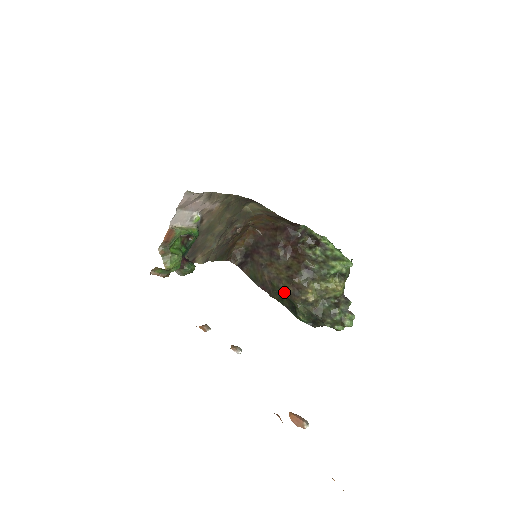
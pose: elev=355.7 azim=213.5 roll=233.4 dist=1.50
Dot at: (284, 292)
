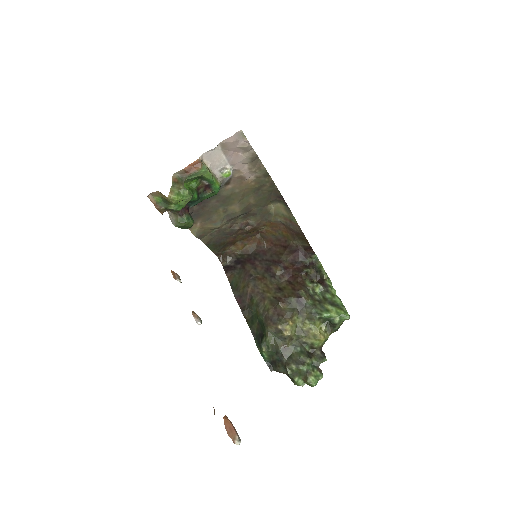
Dot at: (261, 313)
